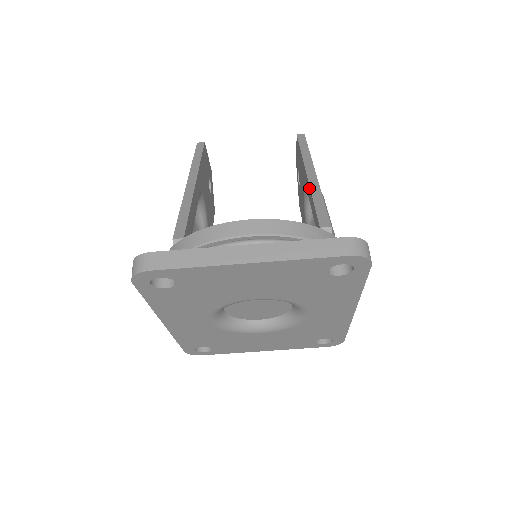
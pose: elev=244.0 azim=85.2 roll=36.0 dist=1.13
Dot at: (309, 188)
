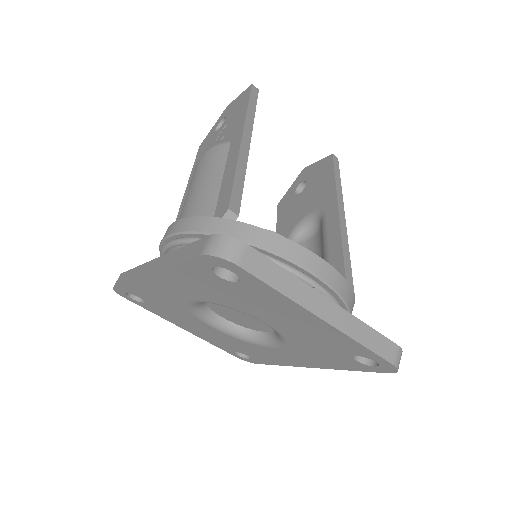
Dot at: (338, 232)
